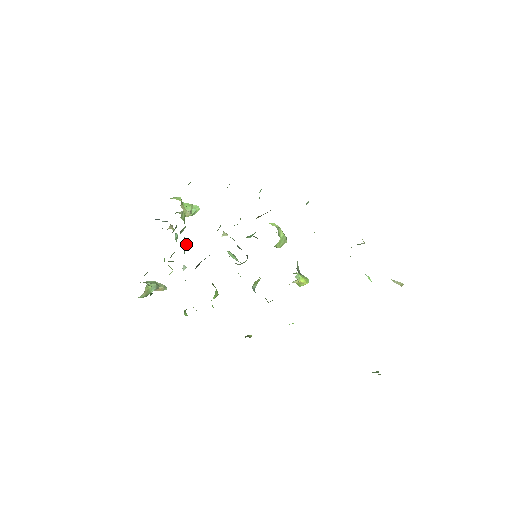
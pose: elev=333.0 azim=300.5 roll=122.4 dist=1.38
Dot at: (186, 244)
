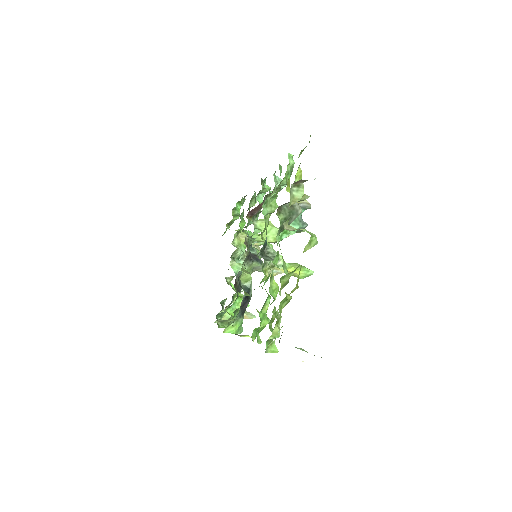
Dot at: (239, 266)
